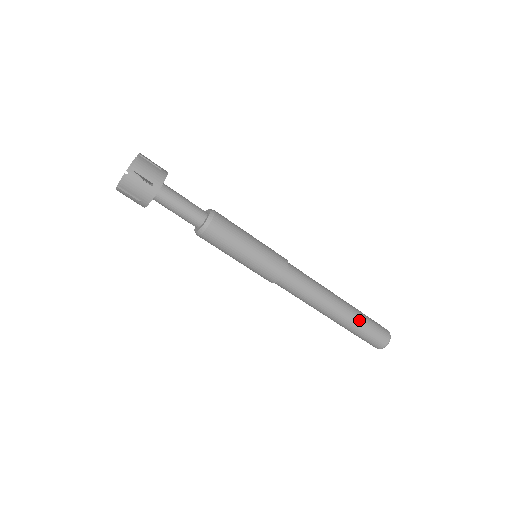
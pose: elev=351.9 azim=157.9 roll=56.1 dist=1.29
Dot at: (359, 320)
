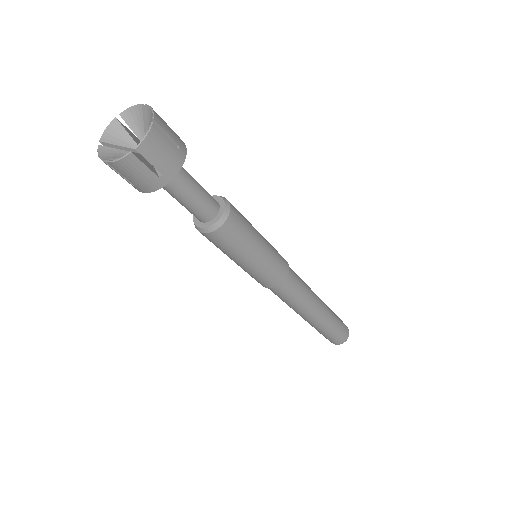
Dot at: (333, 314)
